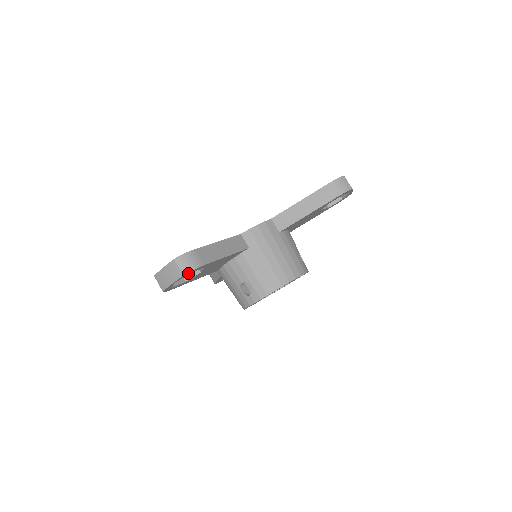
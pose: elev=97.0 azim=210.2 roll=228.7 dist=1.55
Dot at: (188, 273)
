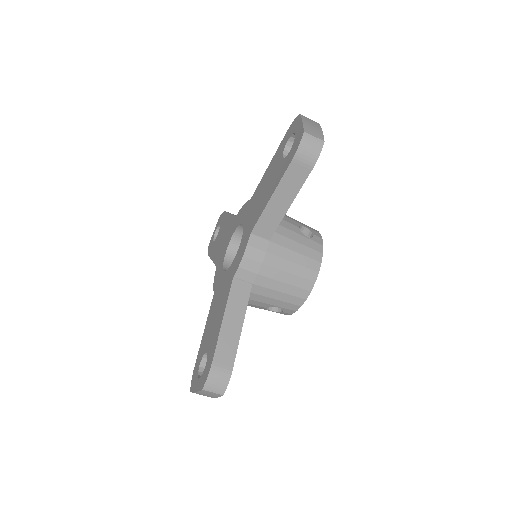
Dot at: (224, 387)
